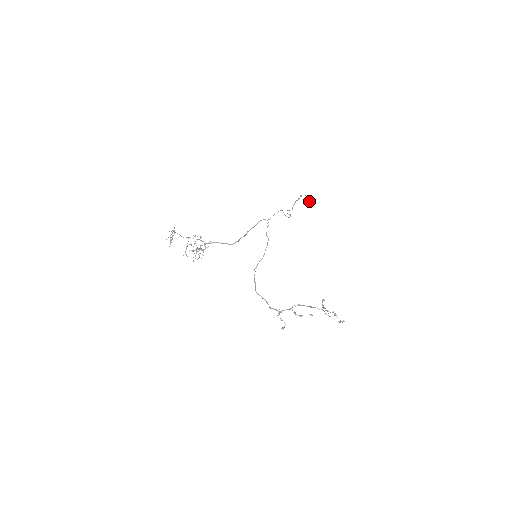
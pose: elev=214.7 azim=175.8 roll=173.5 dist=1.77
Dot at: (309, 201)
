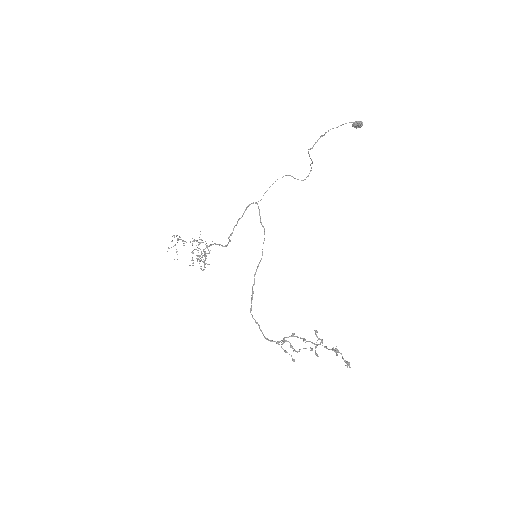
Dot at: (358, 127)
